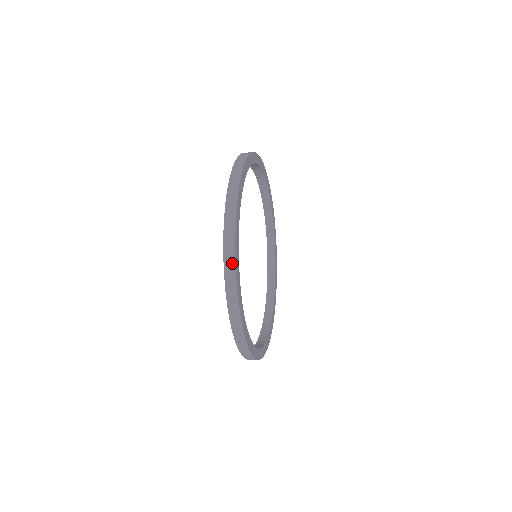
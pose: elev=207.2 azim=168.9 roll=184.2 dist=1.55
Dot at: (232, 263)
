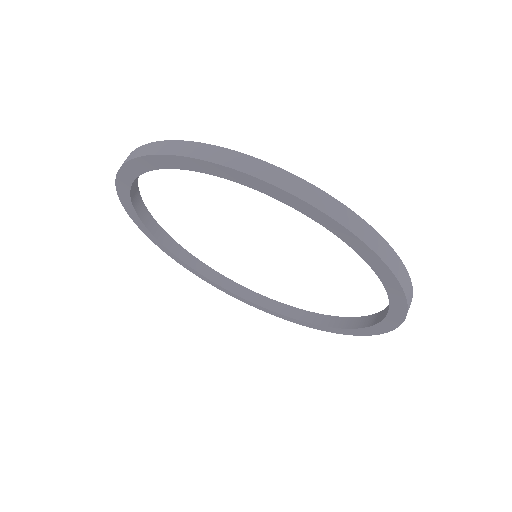
Dot at: (141, 149)
